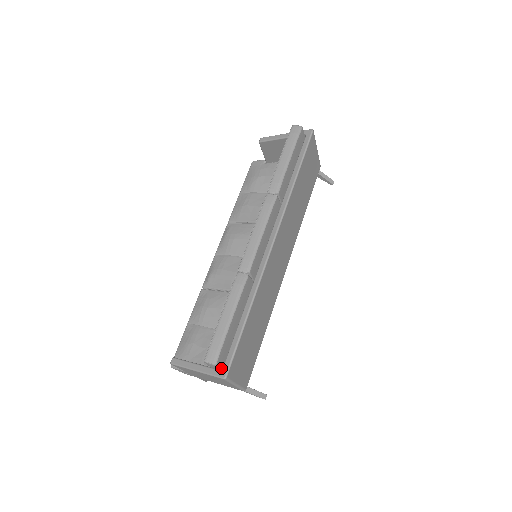
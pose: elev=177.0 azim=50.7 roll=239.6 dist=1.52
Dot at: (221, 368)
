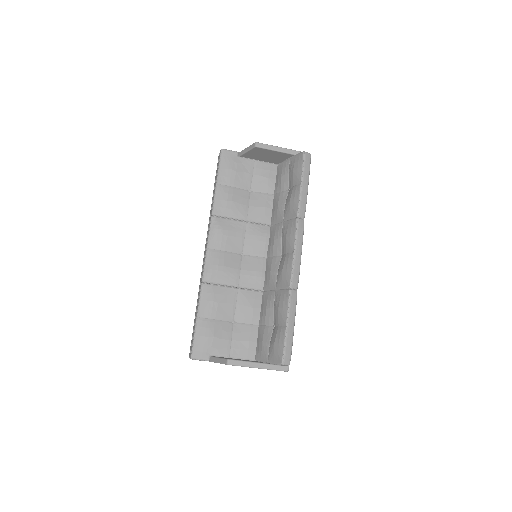
Dot at: occluded
